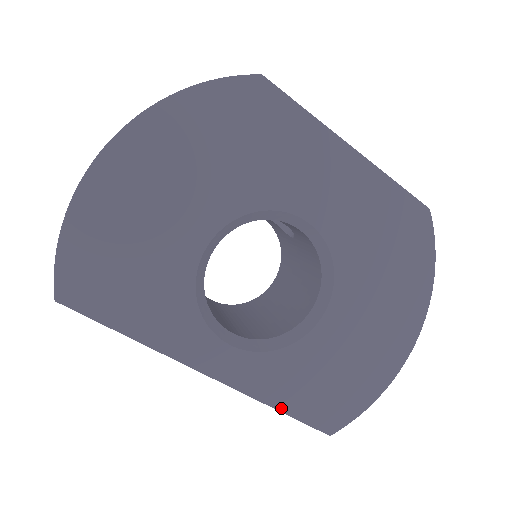
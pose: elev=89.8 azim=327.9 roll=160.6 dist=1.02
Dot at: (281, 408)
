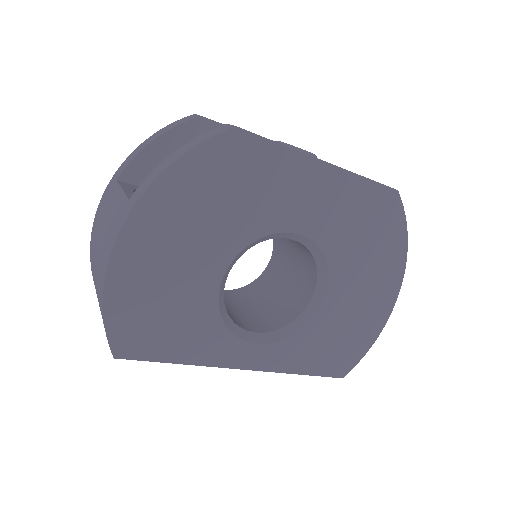
Dot at: (303, 372)
